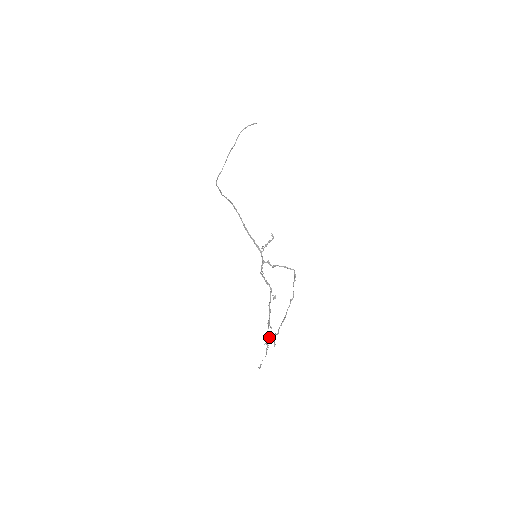
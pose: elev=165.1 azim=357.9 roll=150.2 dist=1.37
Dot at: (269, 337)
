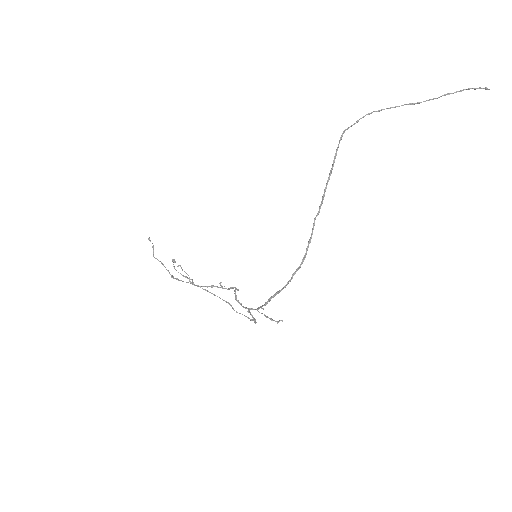
Dot at: (182, 275)
